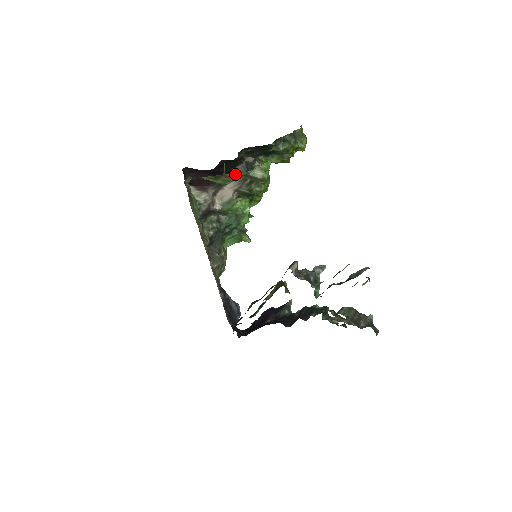
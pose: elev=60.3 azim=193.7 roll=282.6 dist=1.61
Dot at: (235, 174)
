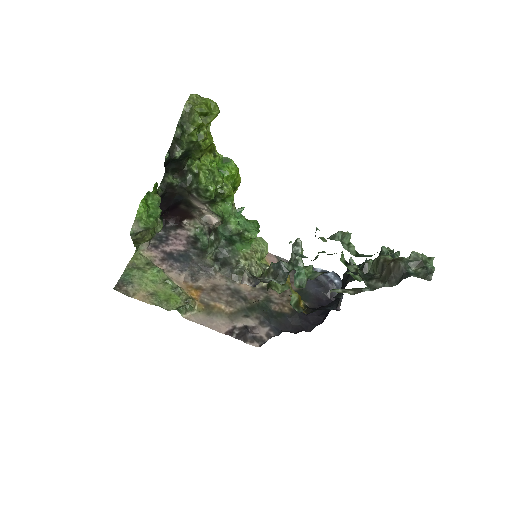
Dot at: (133, 237)
